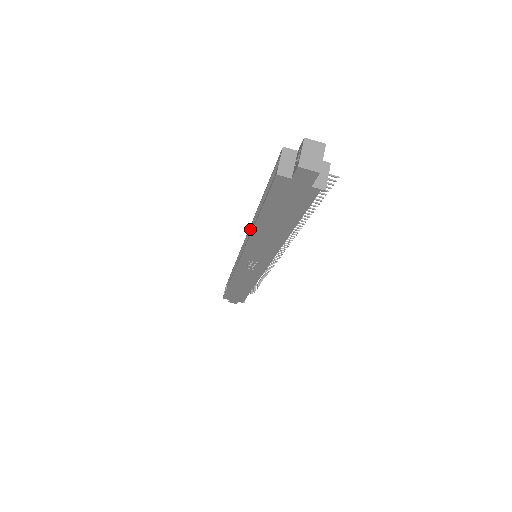
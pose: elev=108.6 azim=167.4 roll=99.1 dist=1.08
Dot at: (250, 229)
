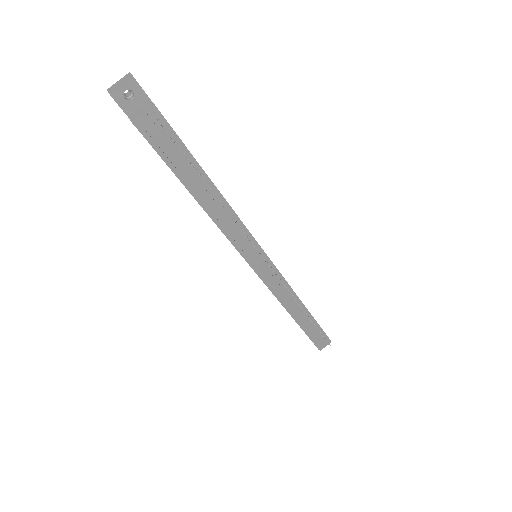
Dot at: occluded
